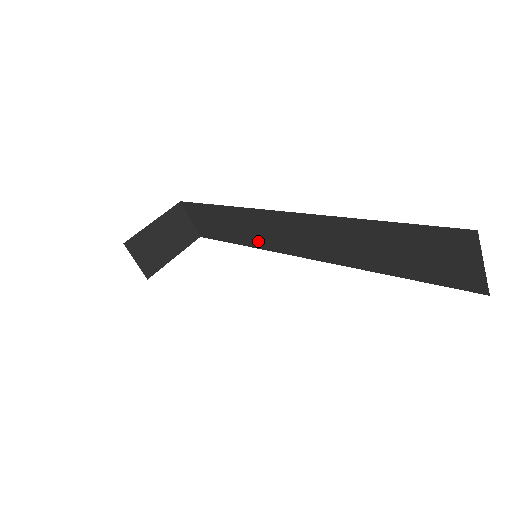
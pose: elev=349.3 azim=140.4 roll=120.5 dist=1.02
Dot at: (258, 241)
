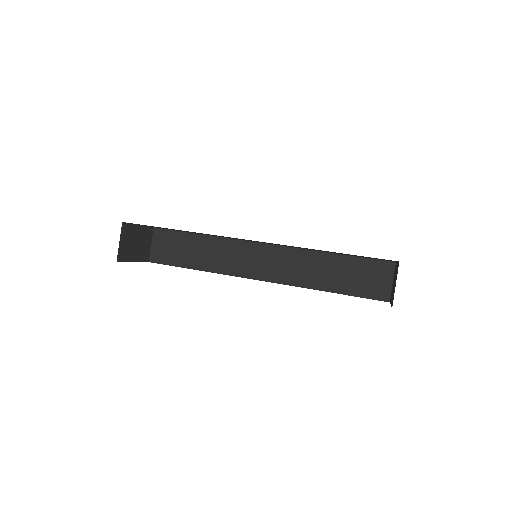
Dot at: (224, 267)
